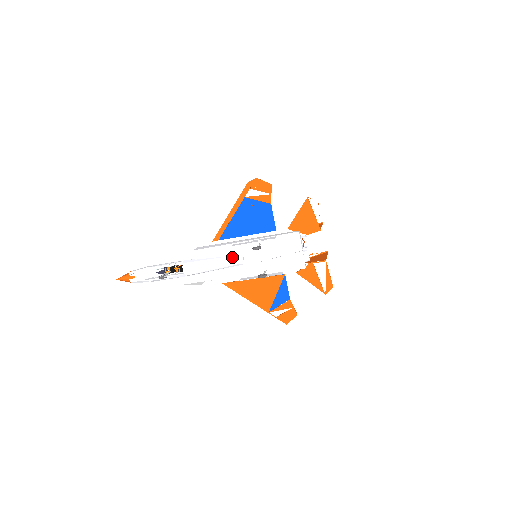
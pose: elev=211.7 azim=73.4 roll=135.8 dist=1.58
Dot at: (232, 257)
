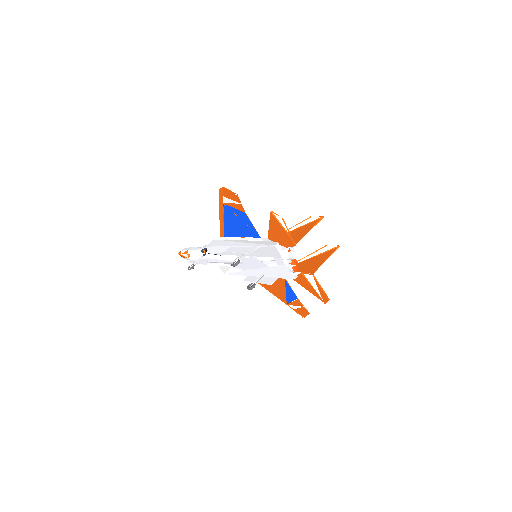
Dot at: occluded
